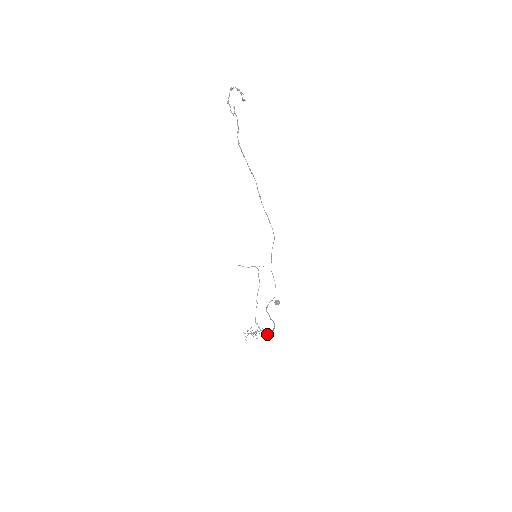
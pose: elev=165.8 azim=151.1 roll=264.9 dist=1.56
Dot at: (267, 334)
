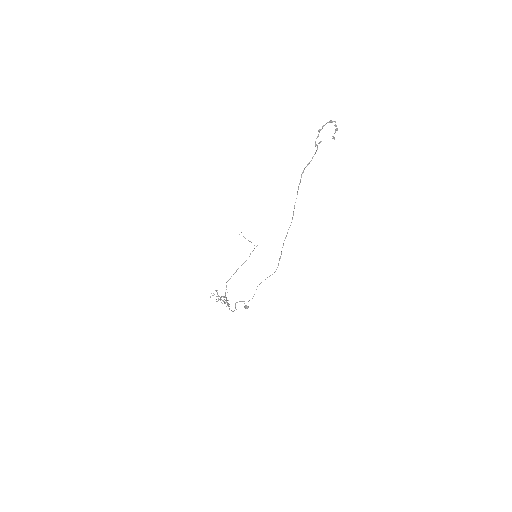
Dot at: occluded
